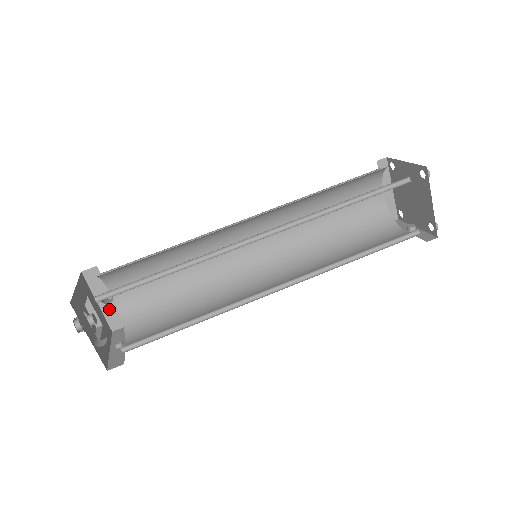
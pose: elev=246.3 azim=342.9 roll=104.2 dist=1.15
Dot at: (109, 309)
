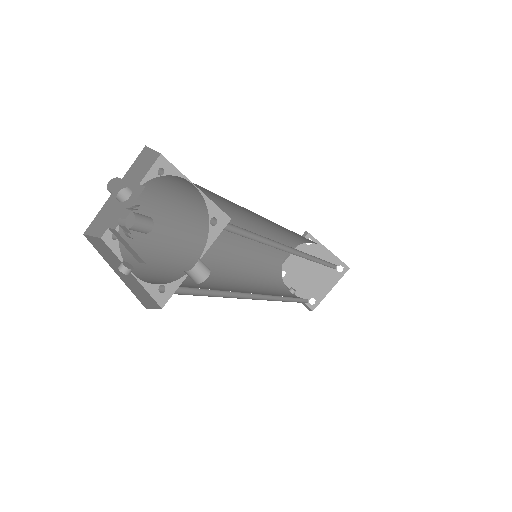
Dot at: (112, 207)
